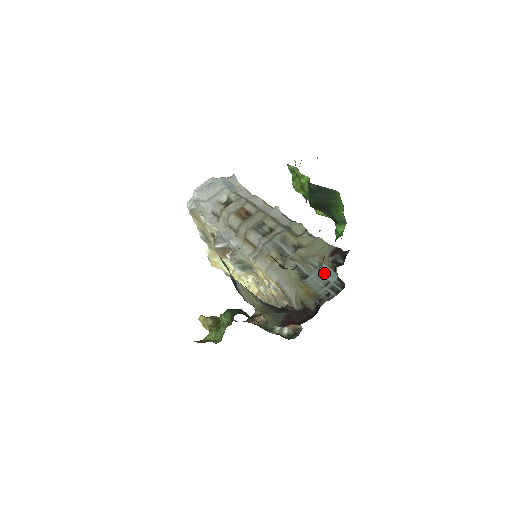
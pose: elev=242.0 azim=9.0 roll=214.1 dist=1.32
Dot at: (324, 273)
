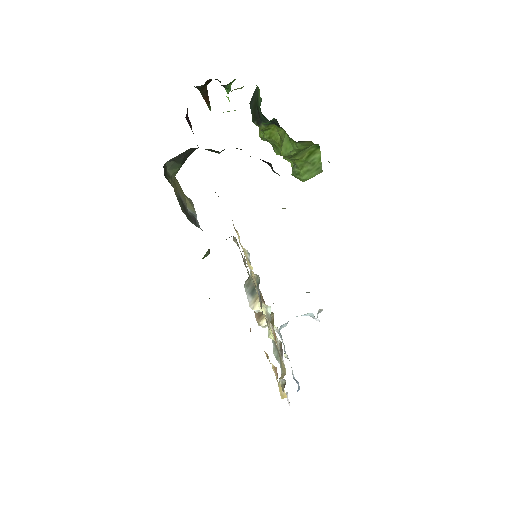
Dot at: occluded
